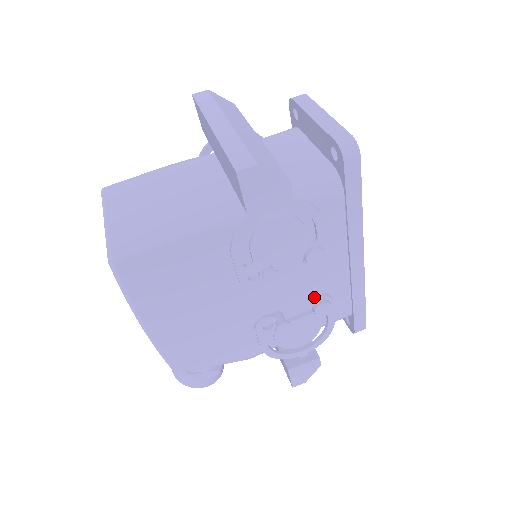
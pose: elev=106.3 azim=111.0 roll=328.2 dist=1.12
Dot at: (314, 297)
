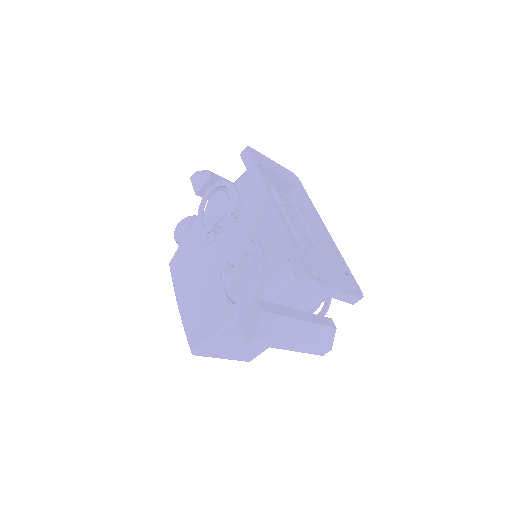
Dot at: occluded
